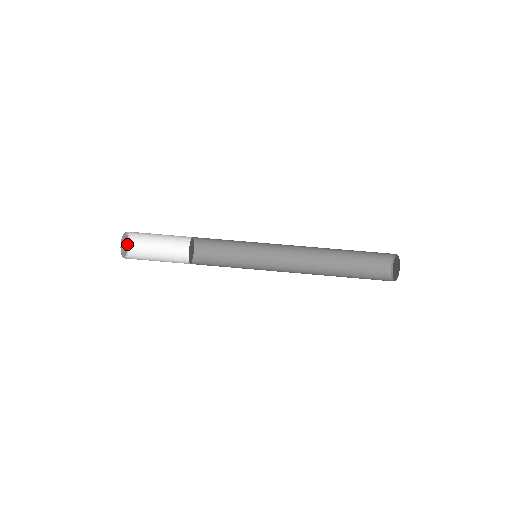
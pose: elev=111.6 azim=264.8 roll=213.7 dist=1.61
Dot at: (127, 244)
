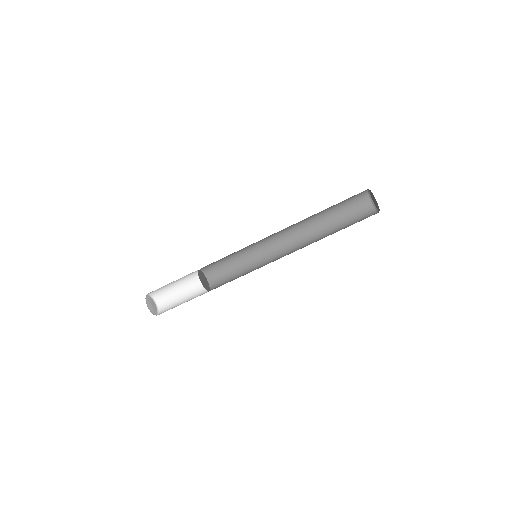
Dot at: (154, 304)
